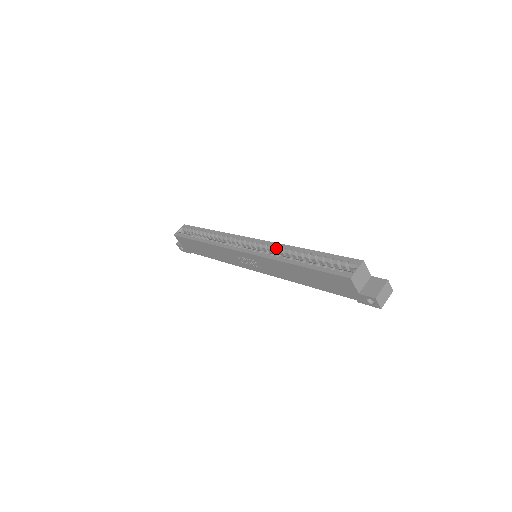
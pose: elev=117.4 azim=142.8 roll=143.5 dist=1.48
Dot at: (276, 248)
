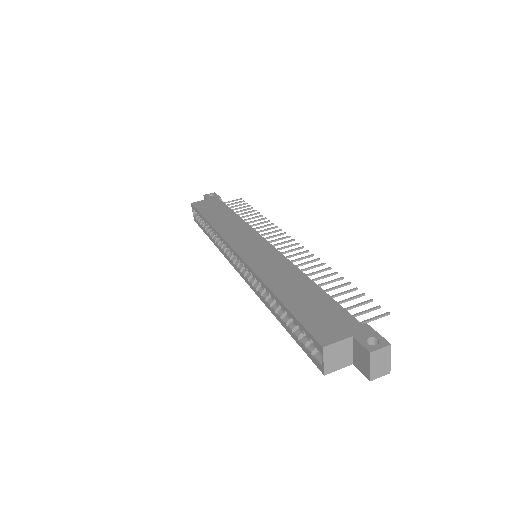
Dot at: (255, 279)
